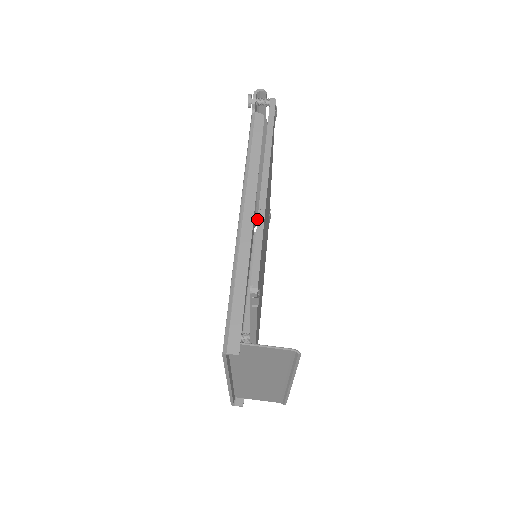
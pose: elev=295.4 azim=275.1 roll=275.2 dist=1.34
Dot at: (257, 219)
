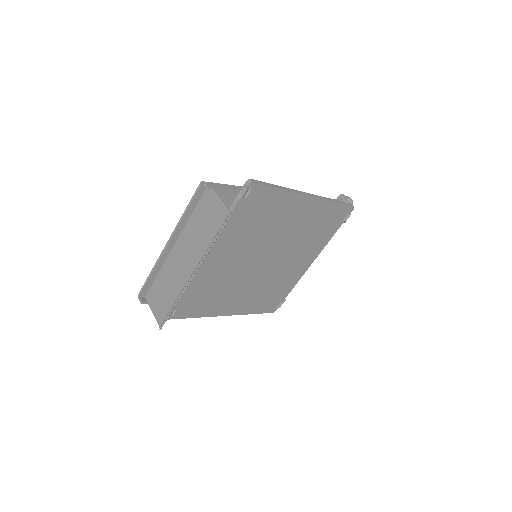
Dot at: occluded
